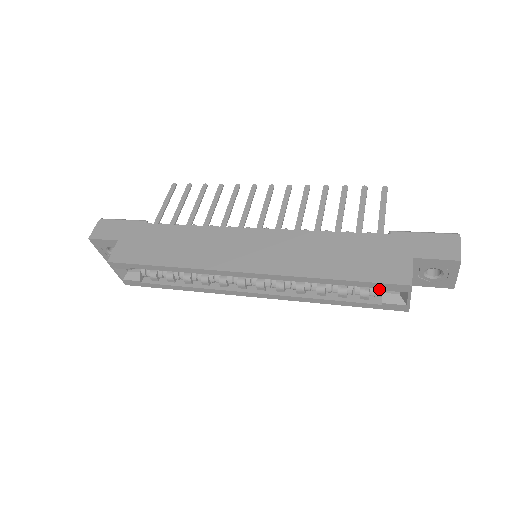
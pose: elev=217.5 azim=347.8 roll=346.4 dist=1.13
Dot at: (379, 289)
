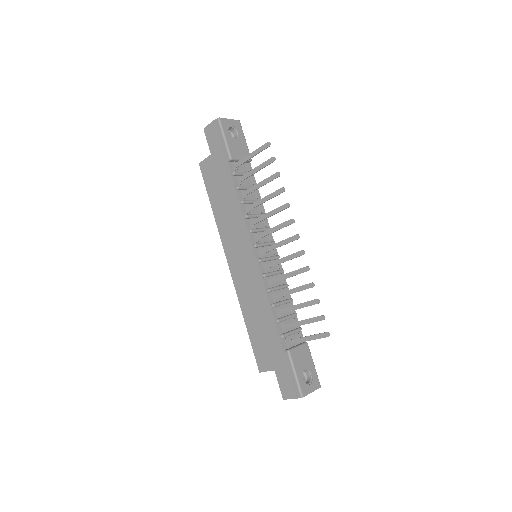
Dot at: occluded
